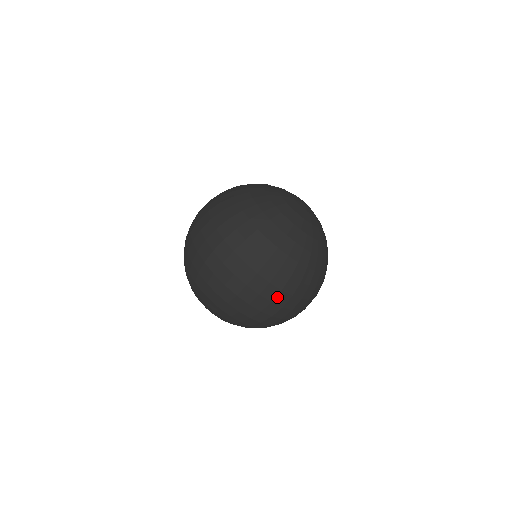
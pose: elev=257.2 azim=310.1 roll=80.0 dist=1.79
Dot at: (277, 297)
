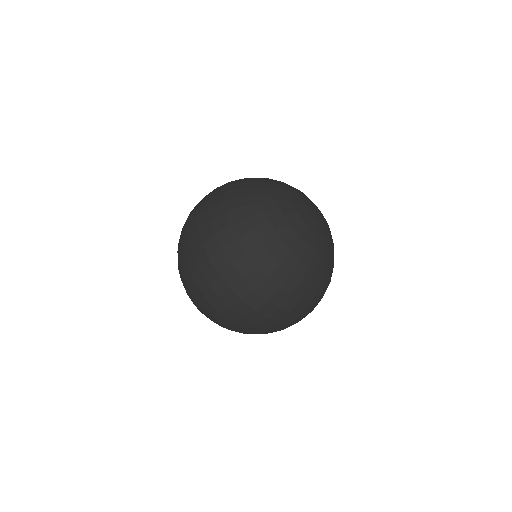
Dot at: (294, 320)
